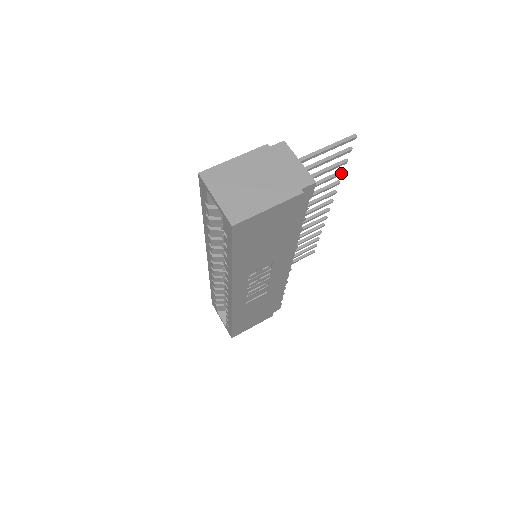
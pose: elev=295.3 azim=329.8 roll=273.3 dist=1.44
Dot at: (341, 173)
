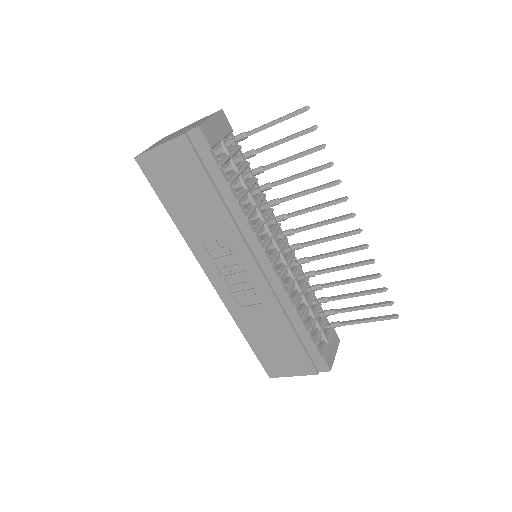
Dot at: (328, 164)
